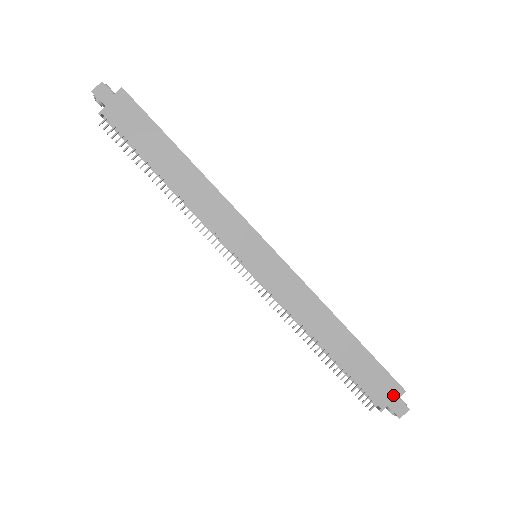
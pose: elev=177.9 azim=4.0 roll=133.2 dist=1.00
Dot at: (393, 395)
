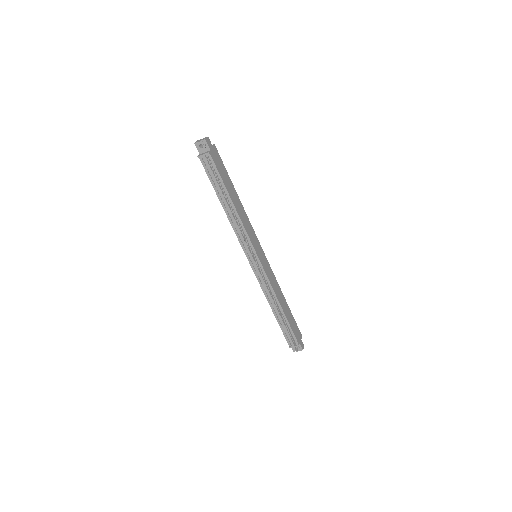
Dot at: (300, 337)
